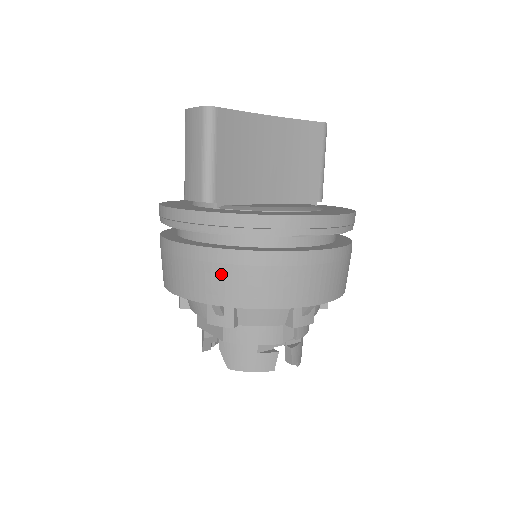
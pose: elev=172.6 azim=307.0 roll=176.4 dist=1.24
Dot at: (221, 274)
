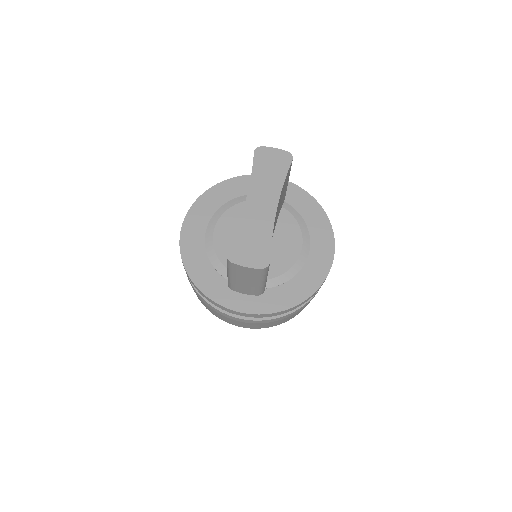
Dot at: (285, 319)
